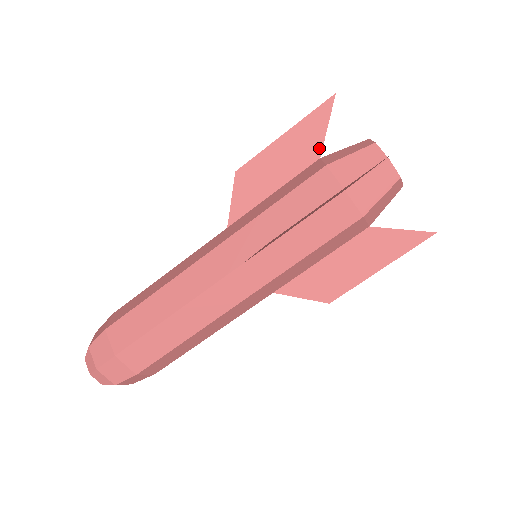
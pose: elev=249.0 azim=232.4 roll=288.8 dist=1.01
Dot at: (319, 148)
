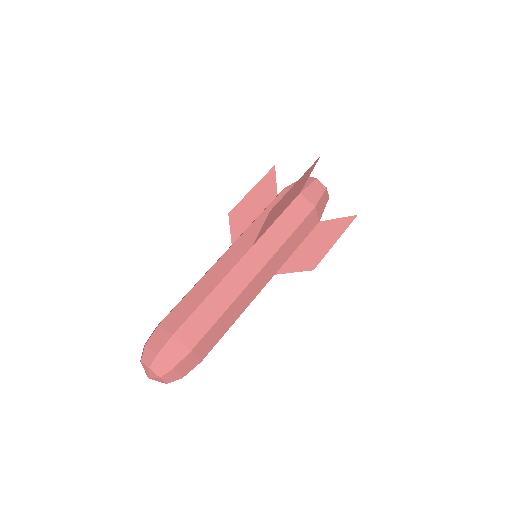
Dot at: (275, 191)
